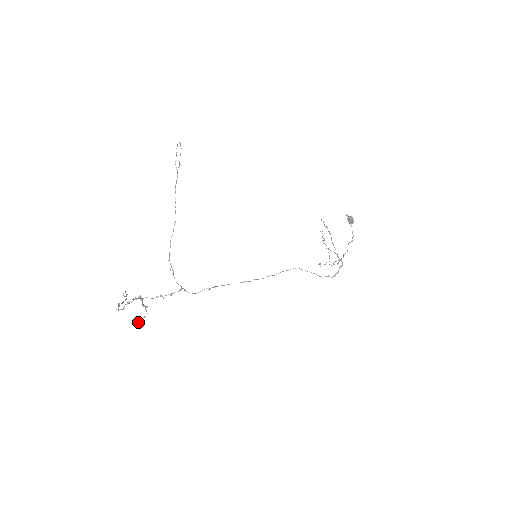
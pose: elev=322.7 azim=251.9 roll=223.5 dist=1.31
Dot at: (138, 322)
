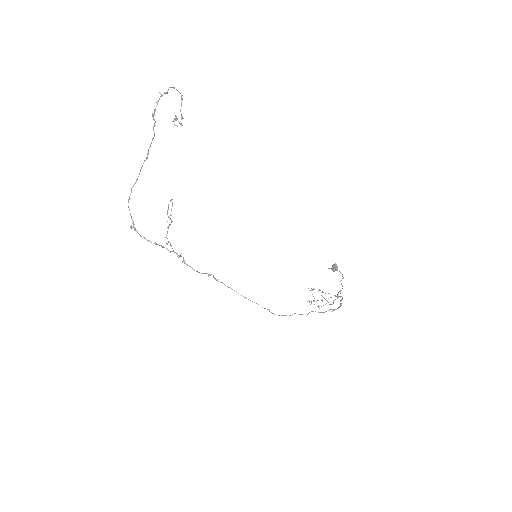
Dot at: (176, 116)
